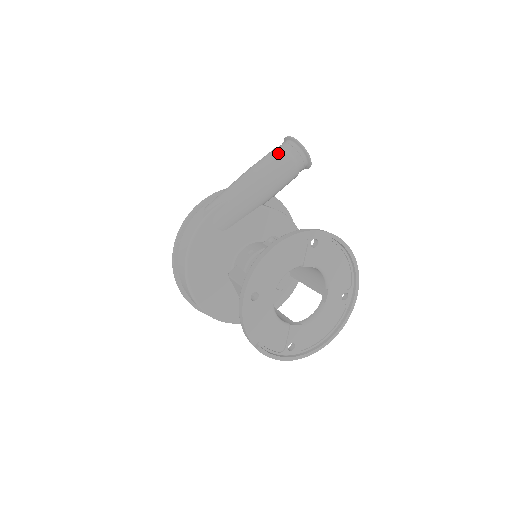
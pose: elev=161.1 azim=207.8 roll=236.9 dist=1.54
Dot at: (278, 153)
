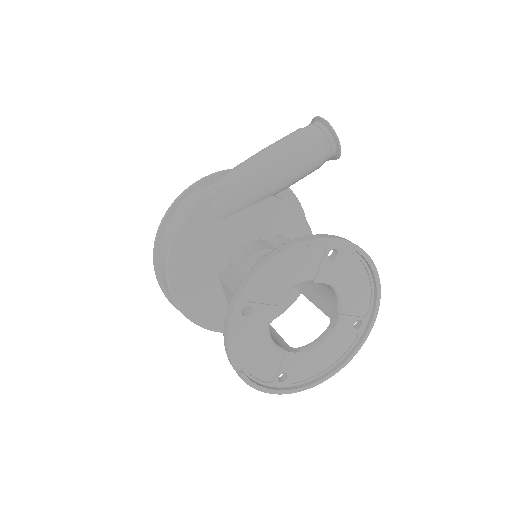
Dot at: (303, 135)
